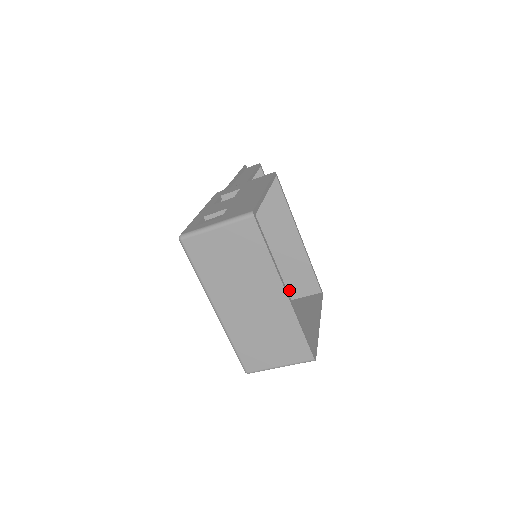
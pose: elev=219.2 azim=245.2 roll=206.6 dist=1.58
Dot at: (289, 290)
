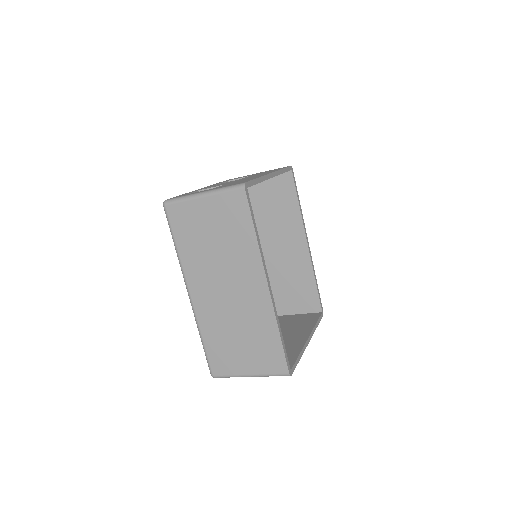
Dot at: (287, 303)
